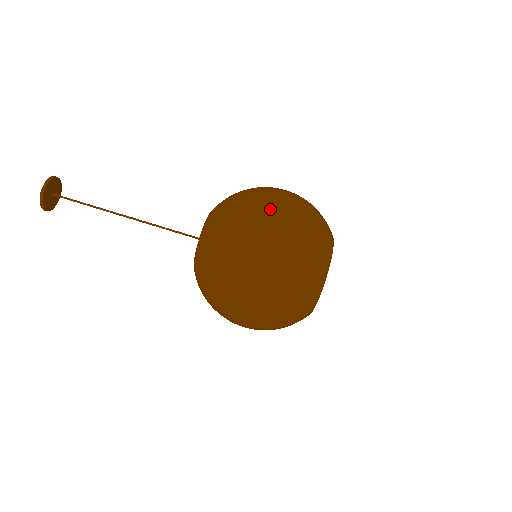
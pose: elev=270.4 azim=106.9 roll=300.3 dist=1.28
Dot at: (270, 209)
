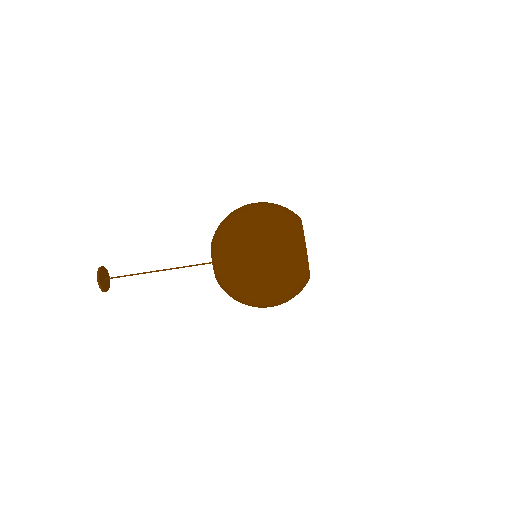
Dot at: (253, 269)
